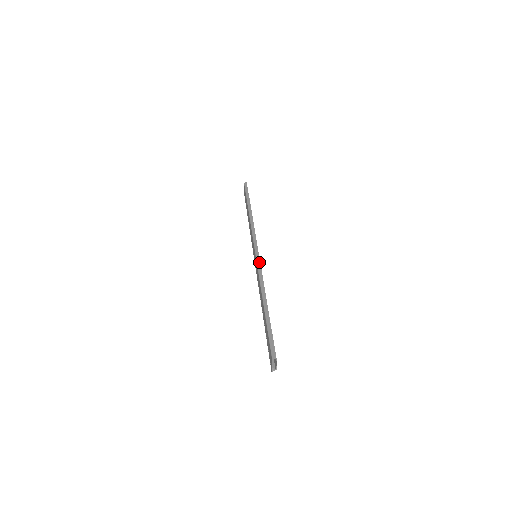
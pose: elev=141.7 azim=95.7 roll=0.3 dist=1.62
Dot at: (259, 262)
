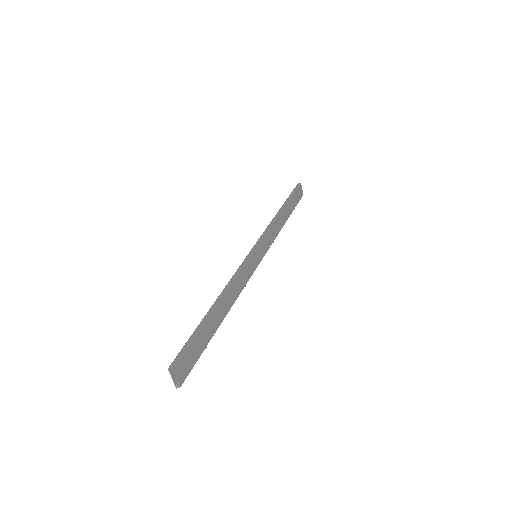
Dot at: (246, 260)
